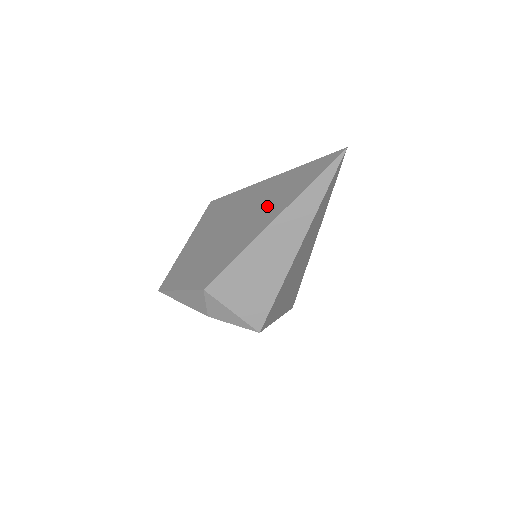
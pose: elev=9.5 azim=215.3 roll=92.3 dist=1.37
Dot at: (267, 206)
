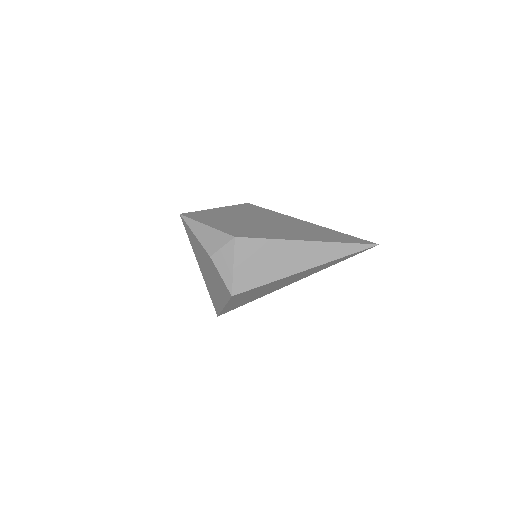
Dot at: (306, 232)
